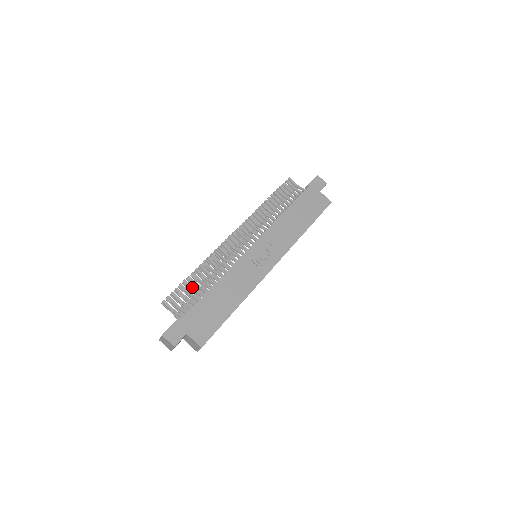
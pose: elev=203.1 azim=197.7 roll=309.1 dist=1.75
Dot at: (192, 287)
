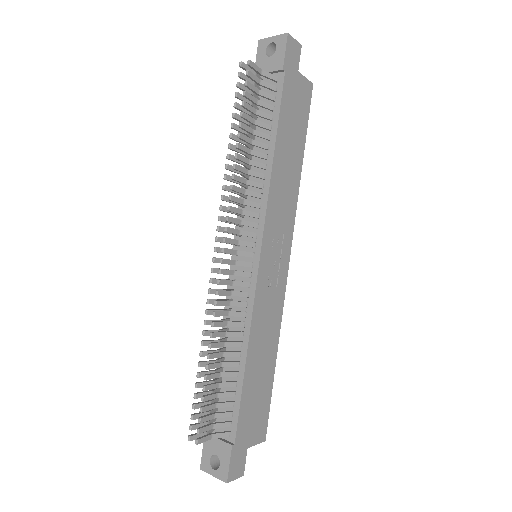
Dot at: (216, 385)
